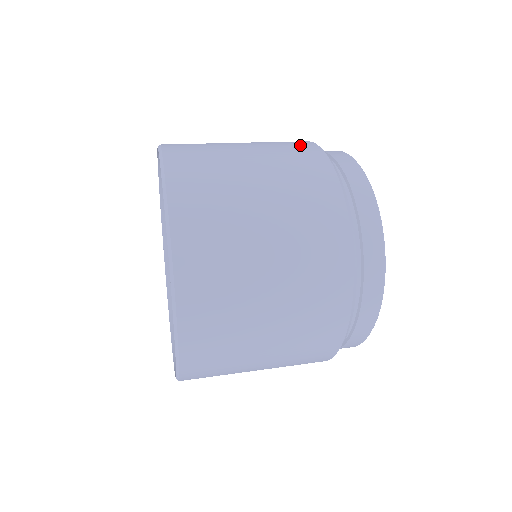
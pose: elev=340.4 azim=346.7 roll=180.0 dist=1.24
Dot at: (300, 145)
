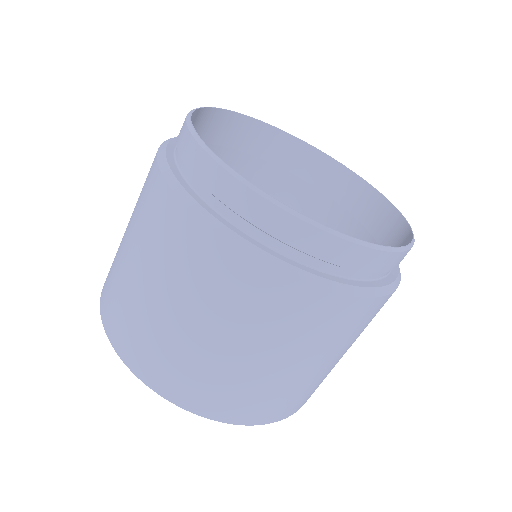
Dot at: (170, 221)
